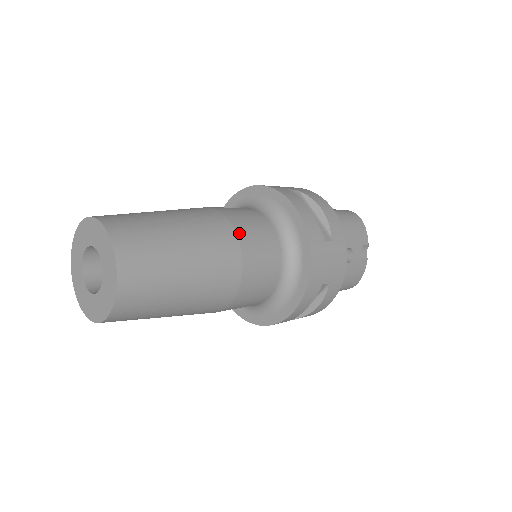
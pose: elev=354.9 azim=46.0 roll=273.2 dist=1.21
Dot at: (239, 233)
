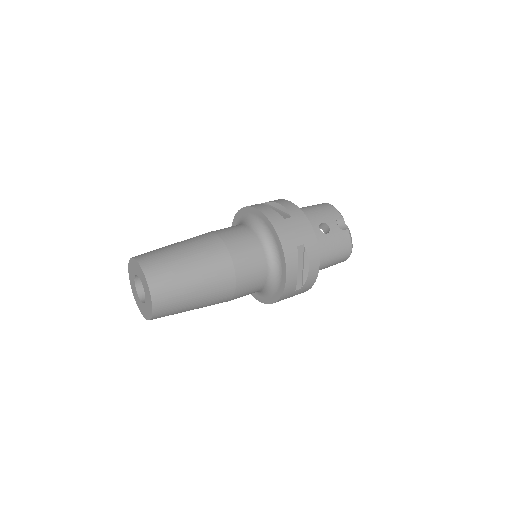
Dot at: (221, 236)
